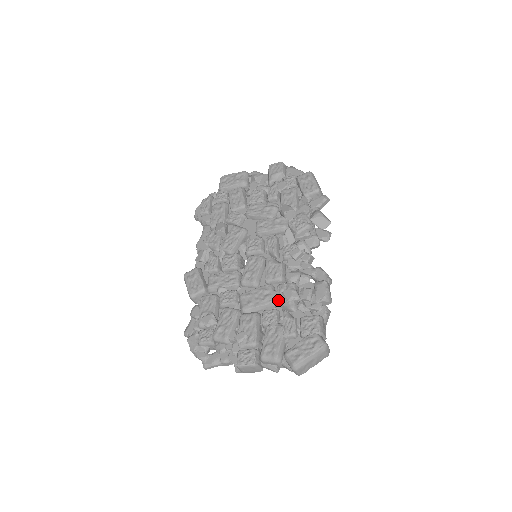
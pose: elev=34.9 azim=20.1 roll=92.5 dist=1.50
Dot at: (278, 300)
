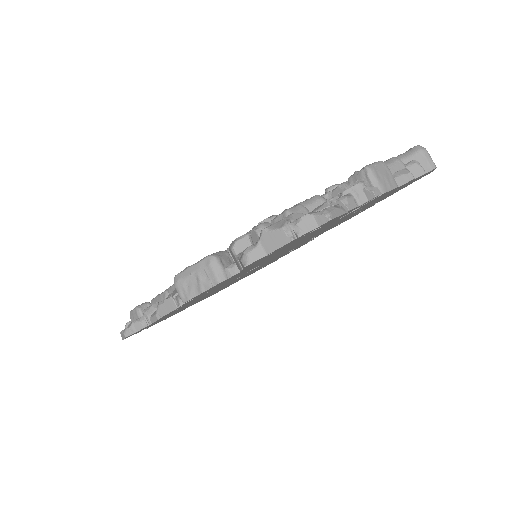
Dot at: occluded
